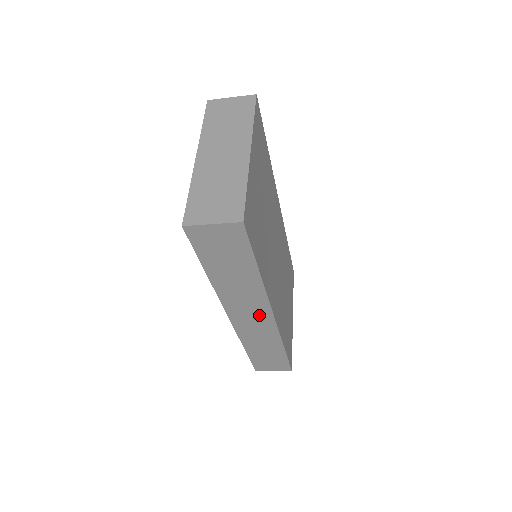
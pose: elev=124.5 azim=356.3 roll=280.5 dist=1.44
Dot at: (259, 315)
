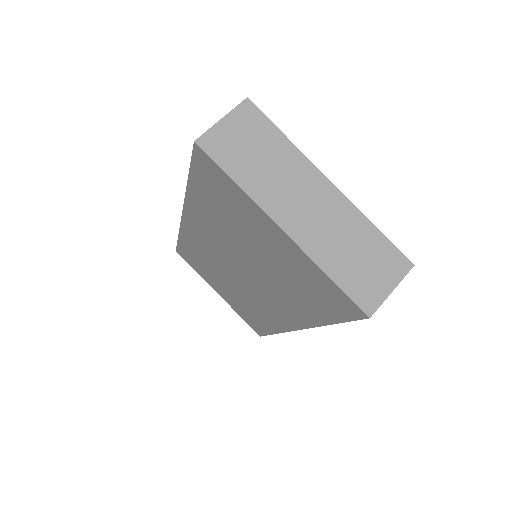
Dot at: occluded
